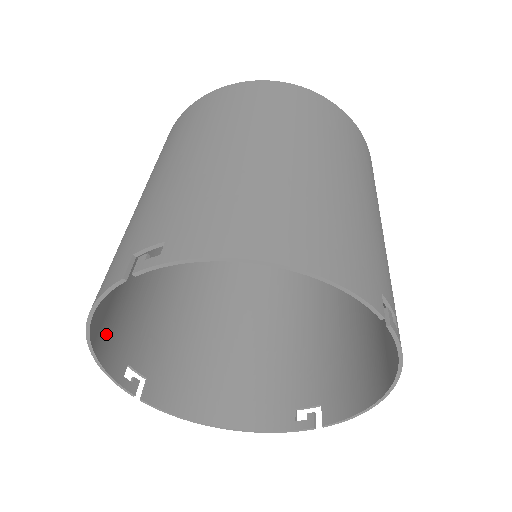
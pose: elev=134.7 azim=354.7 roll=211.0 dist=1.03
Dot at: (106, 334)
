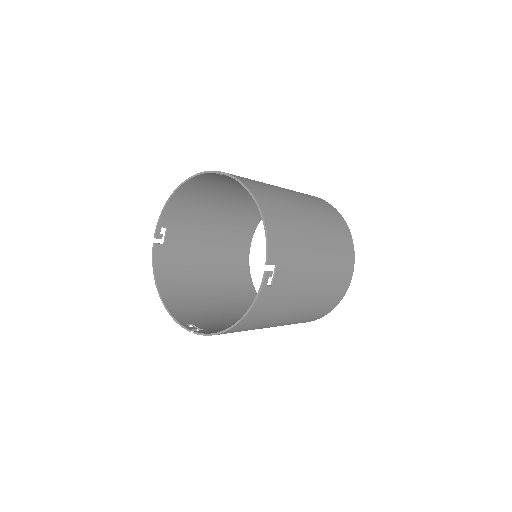
Dot at: (178, 205)
